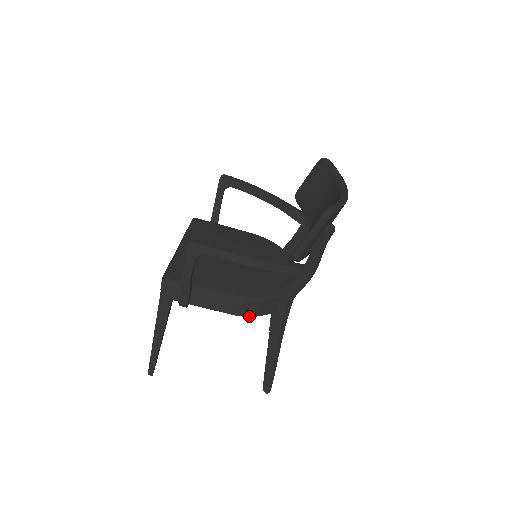
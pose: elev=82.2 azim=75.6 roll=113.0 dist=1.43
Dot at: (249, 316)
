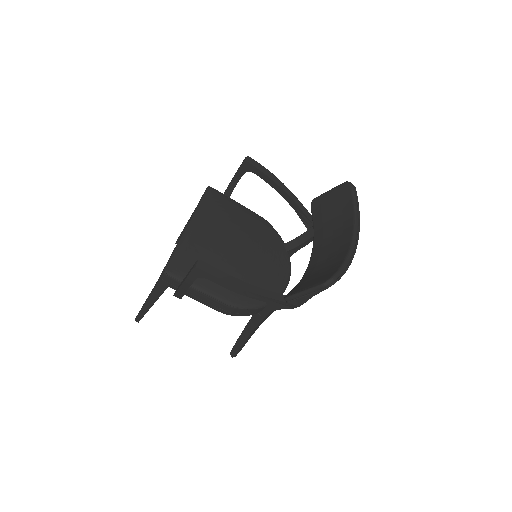
Dot at: (233, 315)
